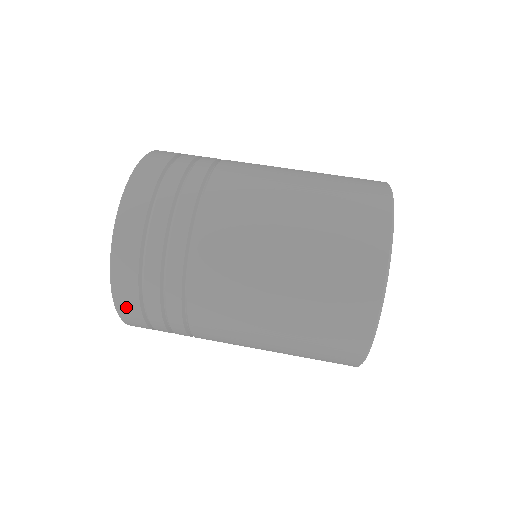
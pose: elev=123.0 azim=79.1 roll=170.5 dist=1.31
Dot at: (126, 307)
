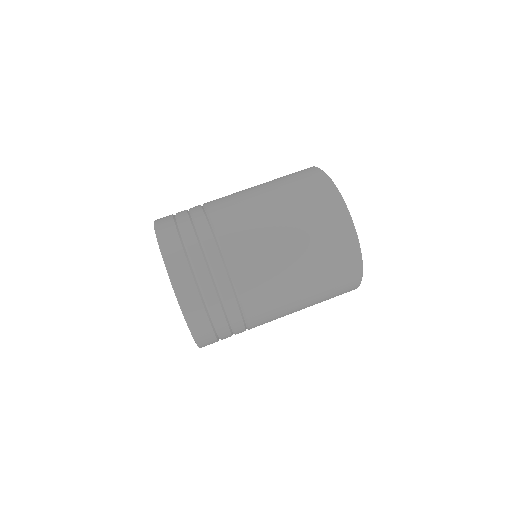
Dot at: occluded
